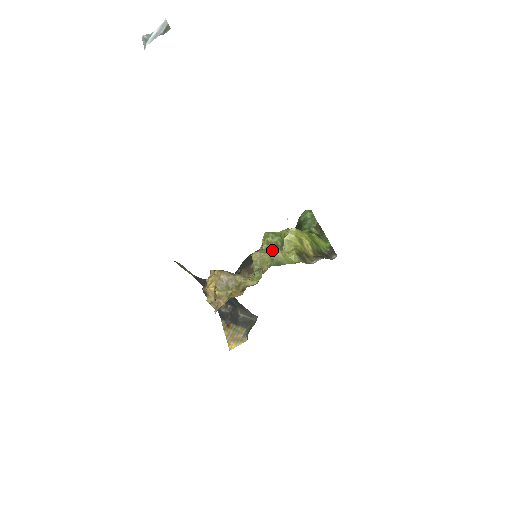
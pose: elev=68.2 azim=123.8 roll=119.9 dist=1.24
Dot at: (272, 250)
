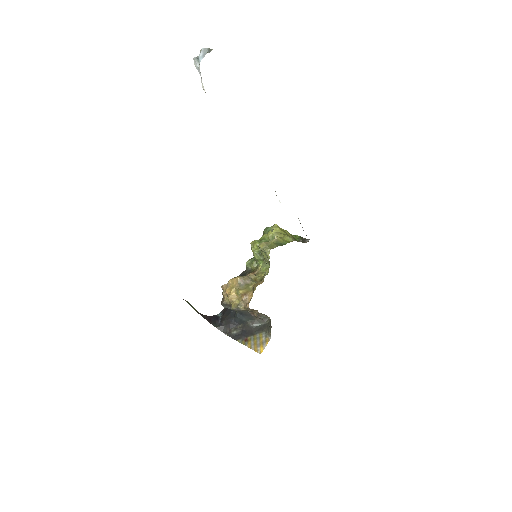
Dot at: occluded
